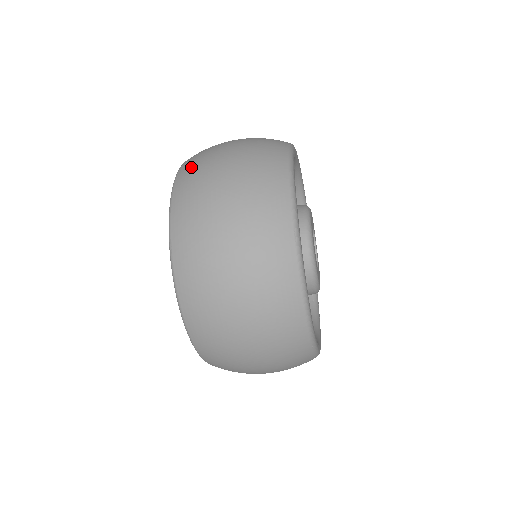
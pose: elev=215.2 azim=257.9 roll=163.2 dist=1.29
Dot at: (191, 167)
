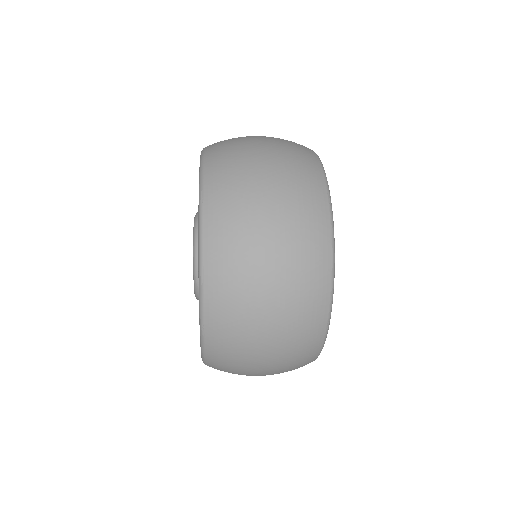
Dot at: (222, 142)
